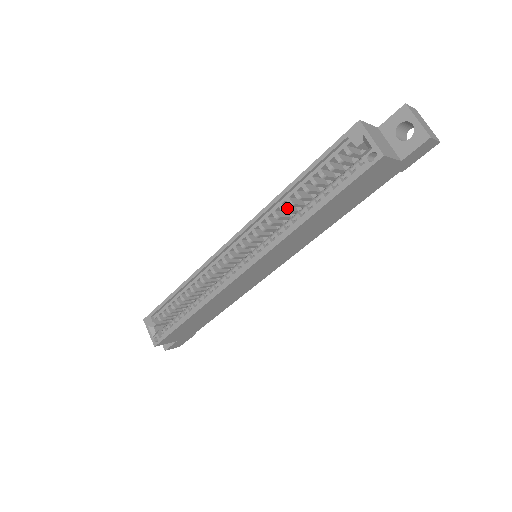
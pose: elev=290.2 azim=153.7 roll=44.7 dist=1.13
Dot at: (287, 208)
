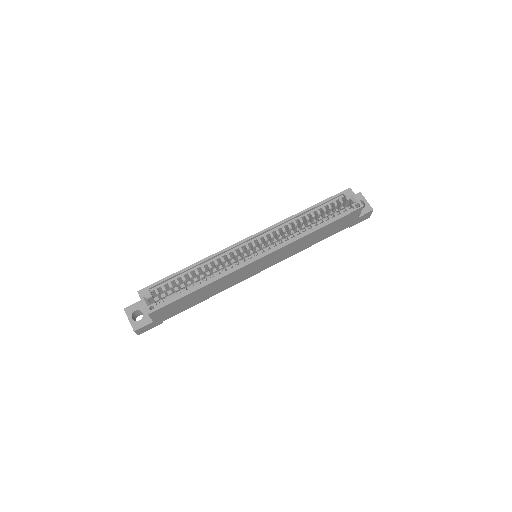
Dot at: (296, 224)
